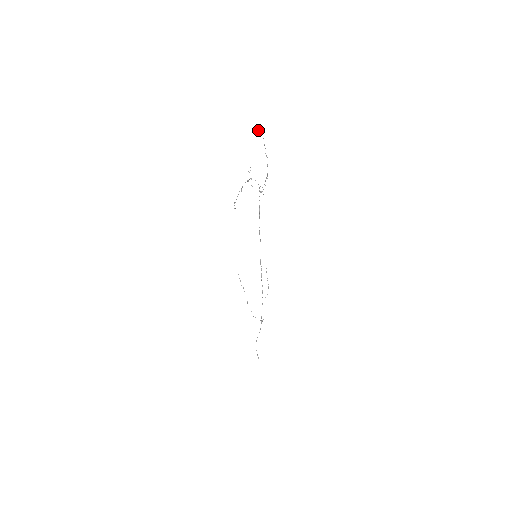
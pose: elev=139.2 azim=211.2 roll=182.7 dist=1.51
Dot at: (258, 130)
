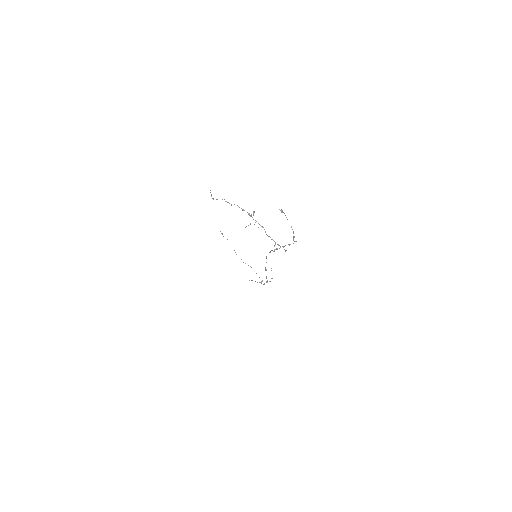
Dot at: occluded
